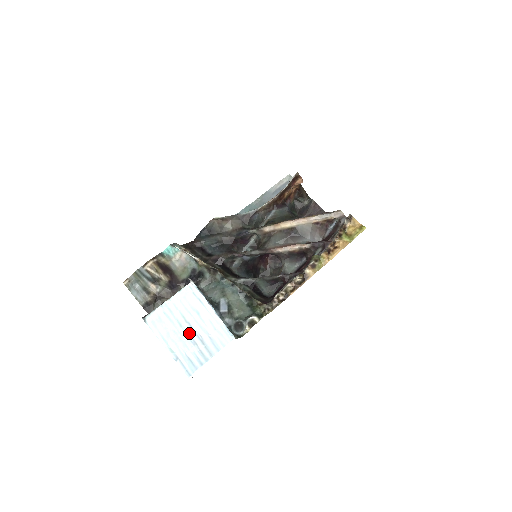
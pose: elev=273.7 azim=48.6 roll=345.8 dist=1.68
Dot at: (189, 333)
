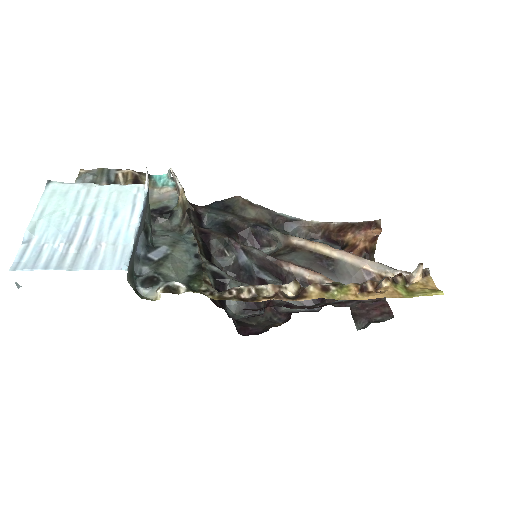
Dot at: (78, 227)
